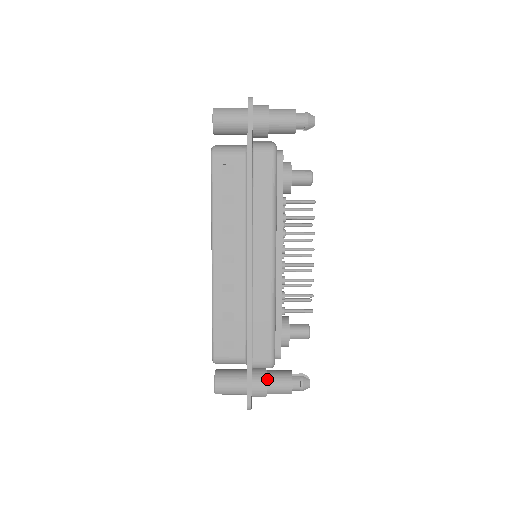
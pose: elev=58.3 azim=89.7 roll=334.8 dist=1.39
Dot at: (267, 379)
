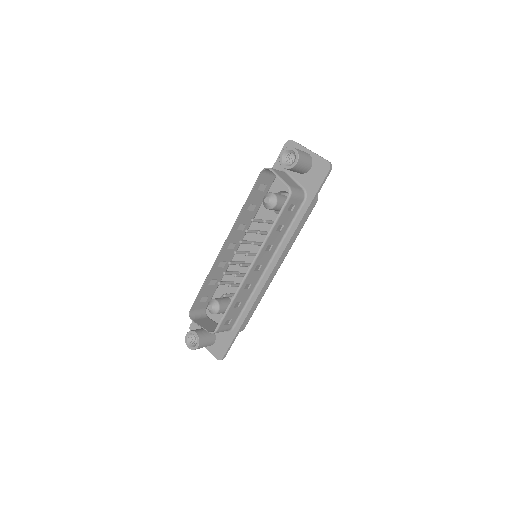
Dot at: occluded
